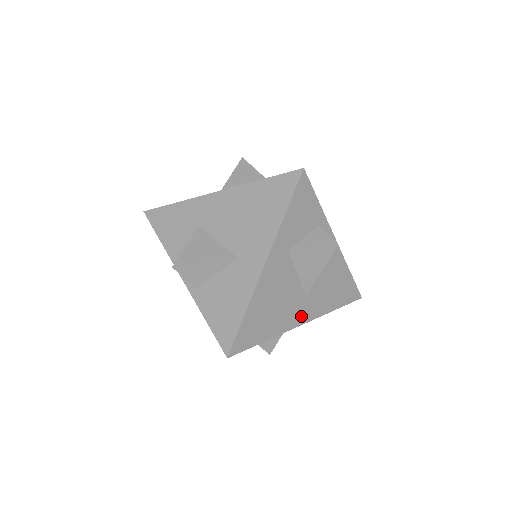
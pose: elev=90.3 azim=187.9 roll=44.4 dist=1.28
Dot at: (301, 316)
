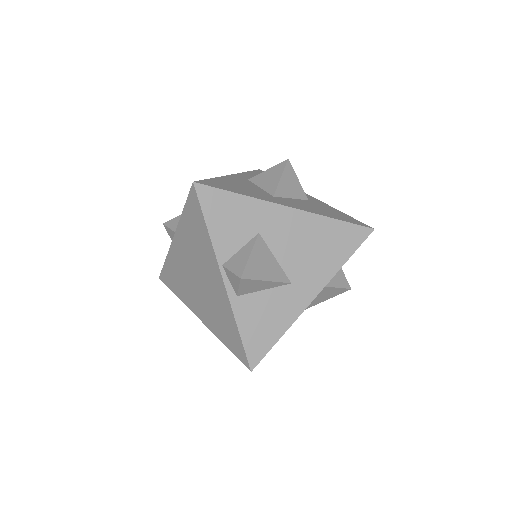
Dot at: occluded
